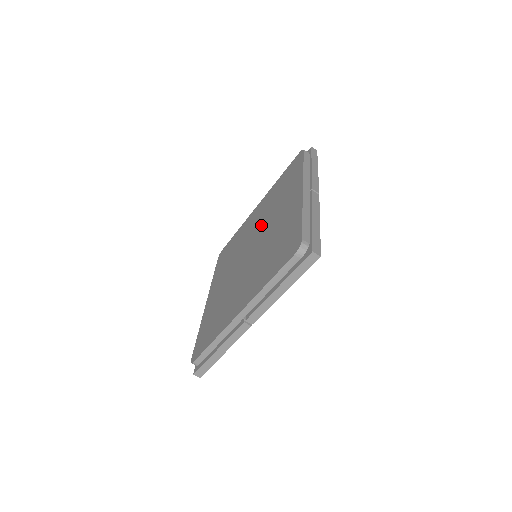
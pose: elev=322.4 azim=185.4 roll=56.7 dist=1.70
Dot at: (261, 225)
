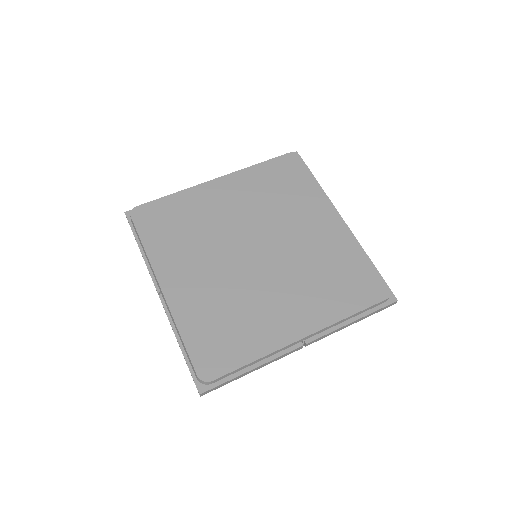
Dot at: (262, 222)
